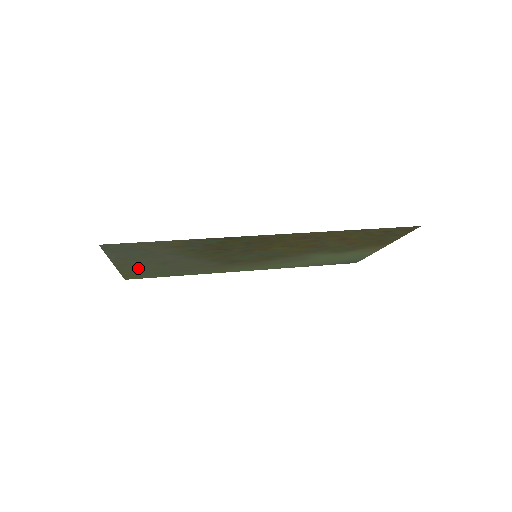
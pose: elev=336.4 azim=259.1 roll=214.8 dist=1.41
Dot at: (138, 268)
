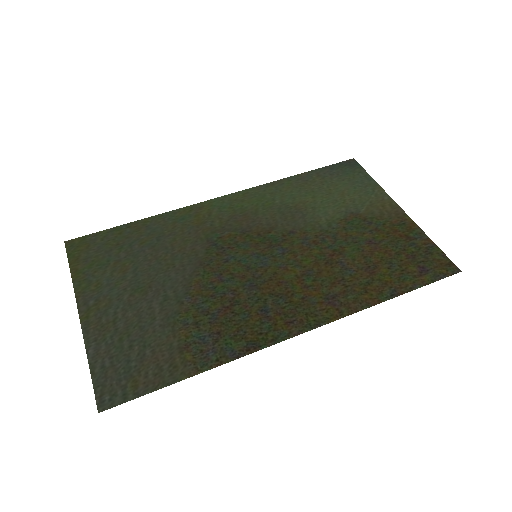
Dot at: (101, 283)
